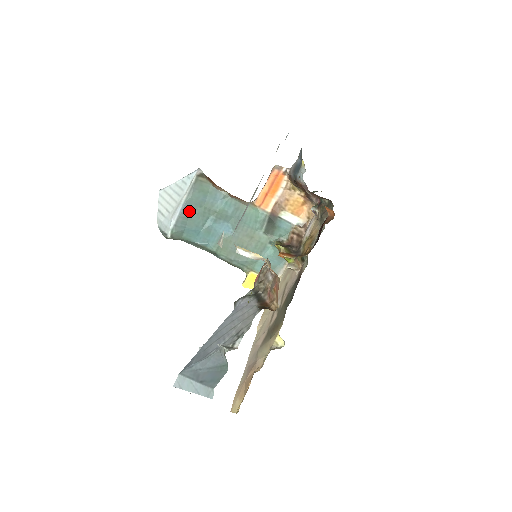
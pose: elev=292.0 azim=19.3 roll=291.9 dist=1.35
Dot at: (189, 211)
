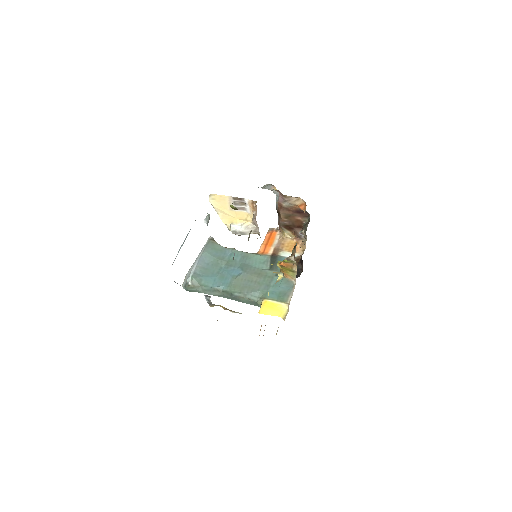
Dot at: (205, 263)
